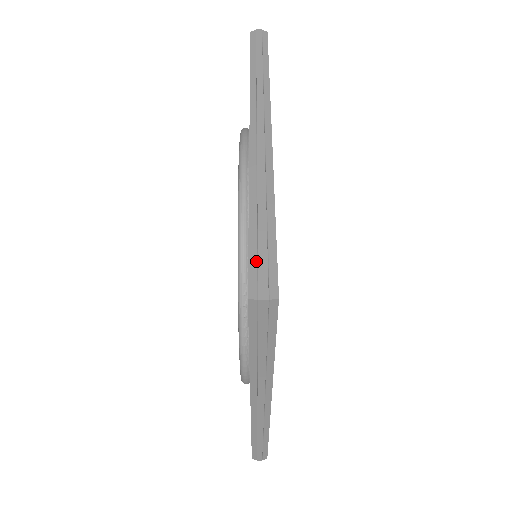
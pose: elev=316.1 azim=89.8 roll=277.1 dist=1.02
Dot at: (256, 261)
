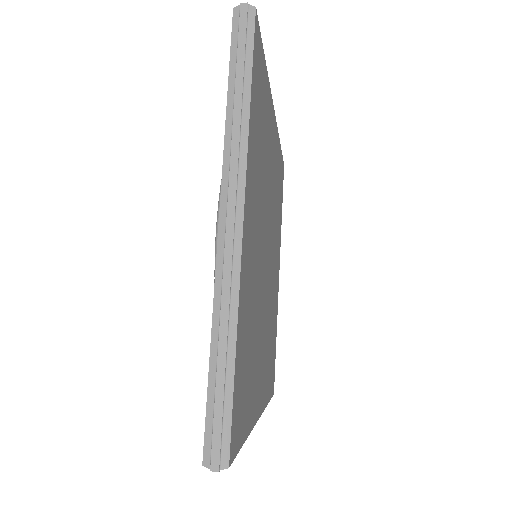
Dot at: occluded
